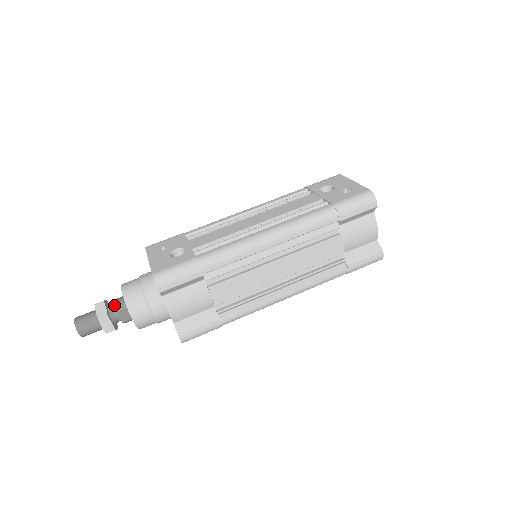
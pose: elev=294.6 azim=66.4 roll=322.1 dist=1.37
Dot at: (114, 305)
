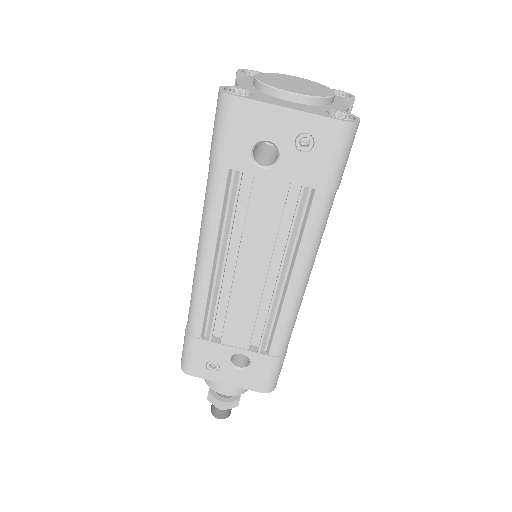
Dot at: occluded
